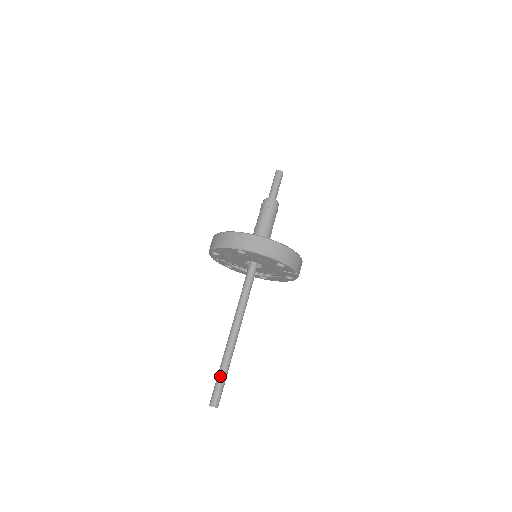
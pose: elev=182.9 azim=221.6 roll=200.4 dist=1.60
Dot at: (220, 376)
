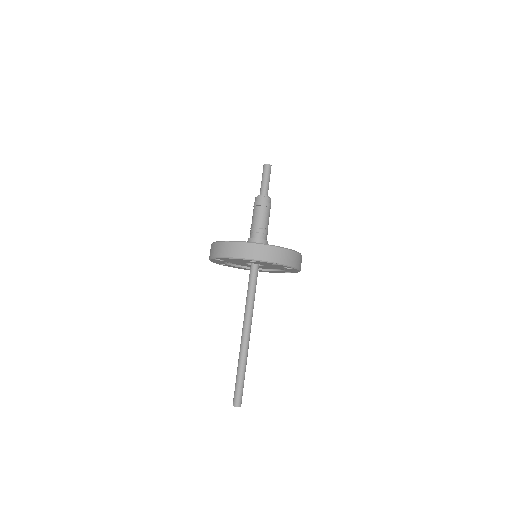
Dot at: (236, 377)
